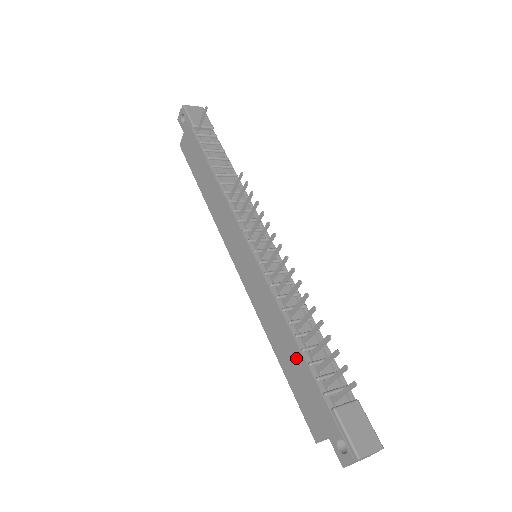
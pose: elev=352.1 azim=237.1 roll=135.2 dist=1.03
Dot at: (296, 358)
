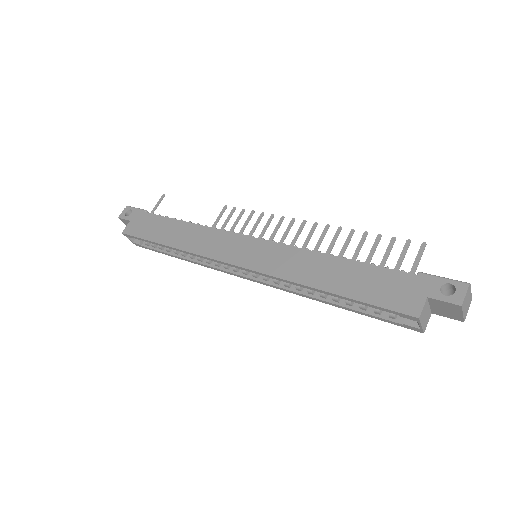
Dot at: (355, 270)
